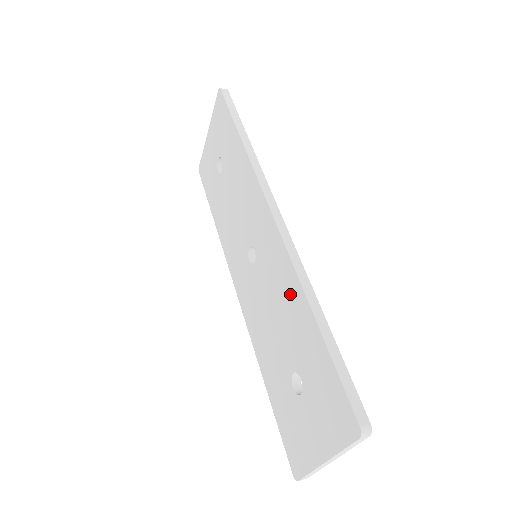
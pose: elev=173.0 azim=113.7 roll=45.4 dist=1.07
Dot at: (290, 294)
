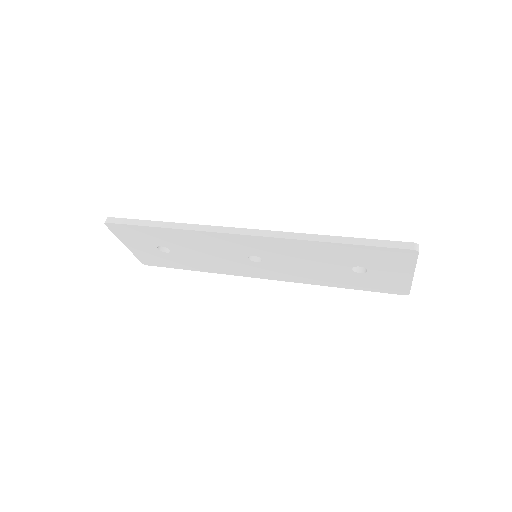
Dot at: (307, 249)
